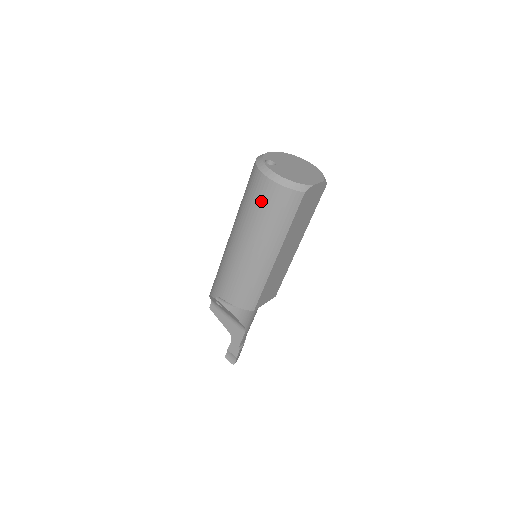
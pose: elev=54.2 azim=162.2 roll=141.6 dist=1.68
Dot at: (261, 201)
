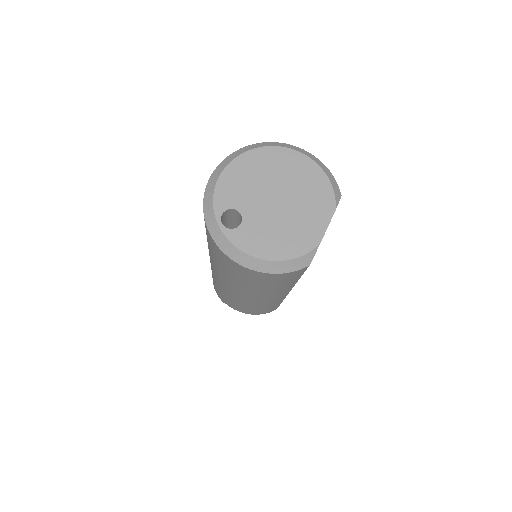
Dot at: (240, 276)
